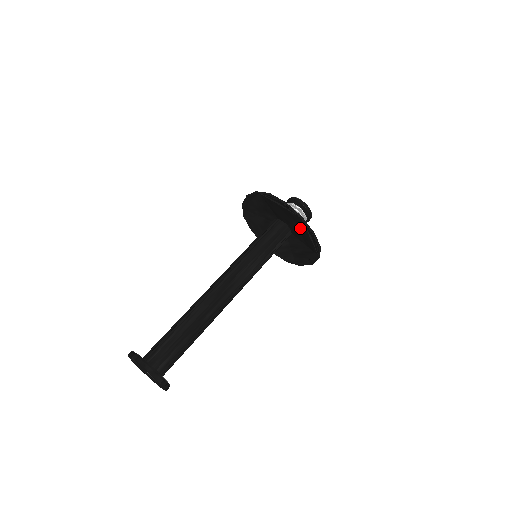
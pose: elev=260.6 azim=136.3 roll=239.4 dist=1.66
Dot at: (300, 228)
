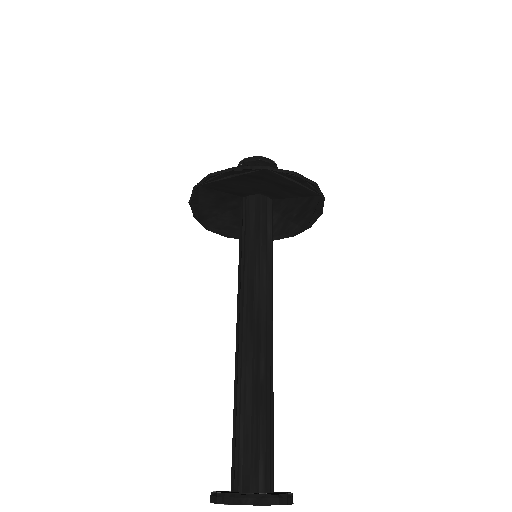
Dot at: (275, 183)
